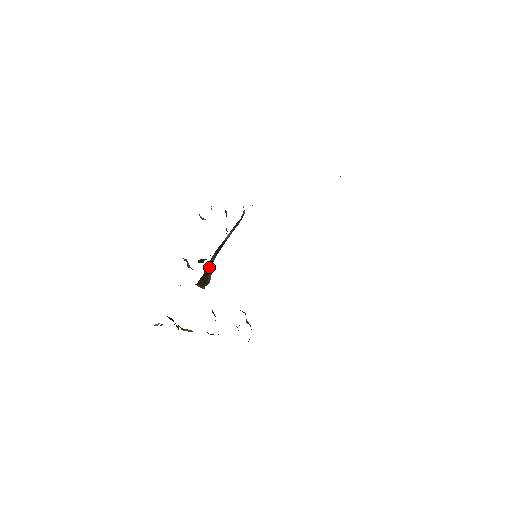
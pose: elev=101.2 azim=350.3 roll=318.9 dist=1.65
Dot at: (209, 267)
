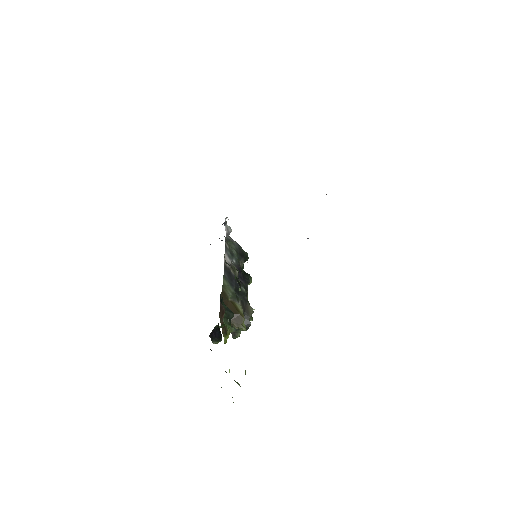
Dot at: (228, 296)
